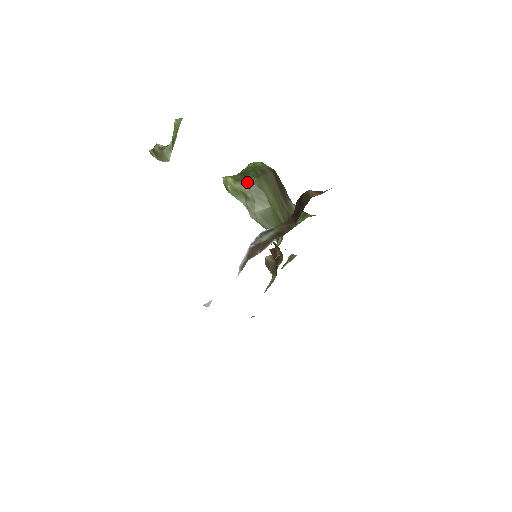
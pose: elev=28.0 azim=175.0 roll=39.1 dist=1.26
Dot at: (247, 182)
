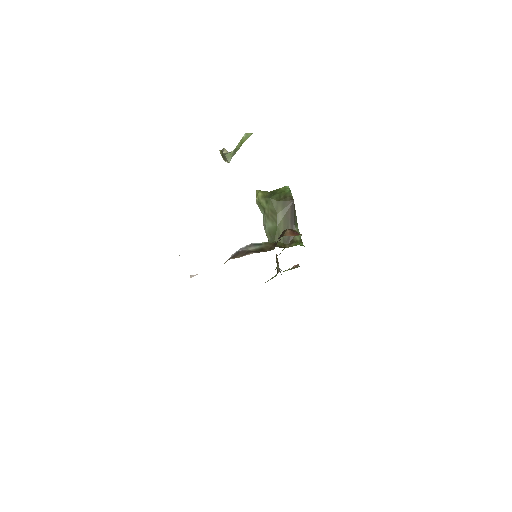
Dot at: (269, 201)
